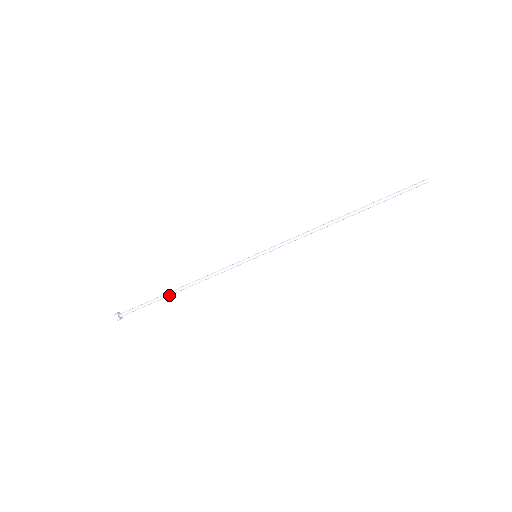
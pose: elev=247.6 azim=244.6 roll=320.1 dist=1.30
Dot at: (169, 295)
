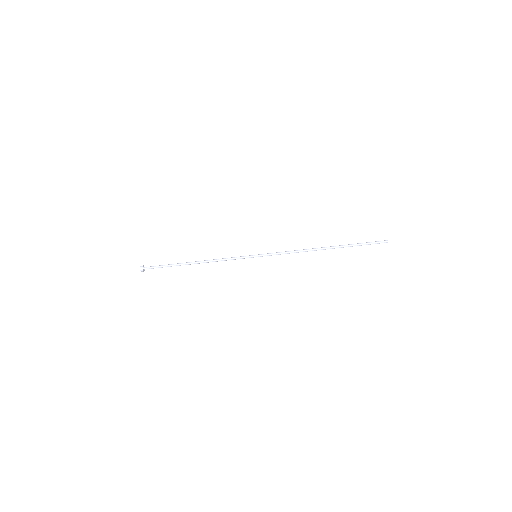
Dot at: (185, 264)
